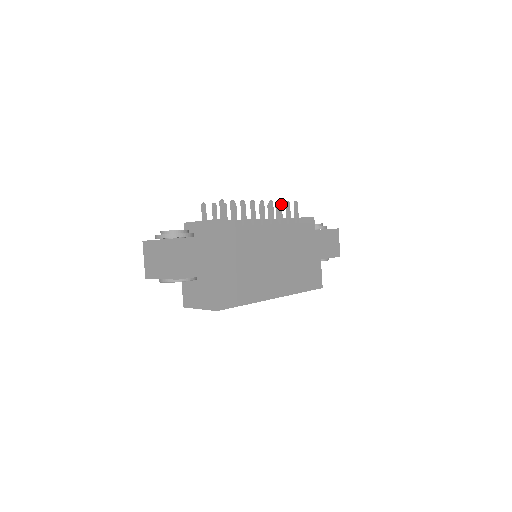
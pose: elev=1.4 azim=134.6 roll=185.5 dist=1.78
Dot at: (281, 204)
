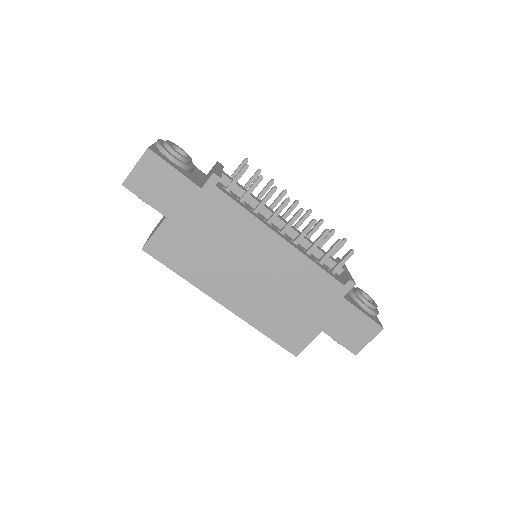
Dot at: (326, 234)
